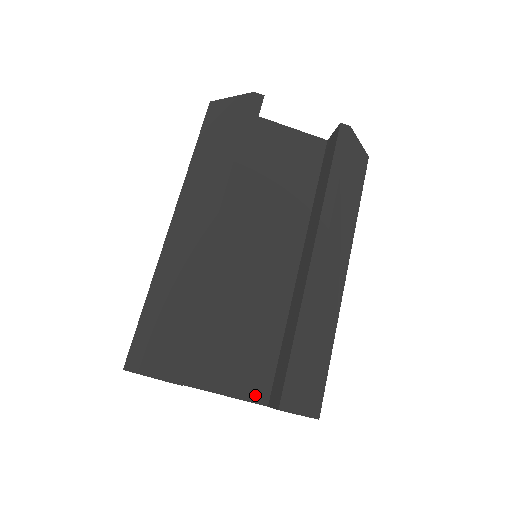
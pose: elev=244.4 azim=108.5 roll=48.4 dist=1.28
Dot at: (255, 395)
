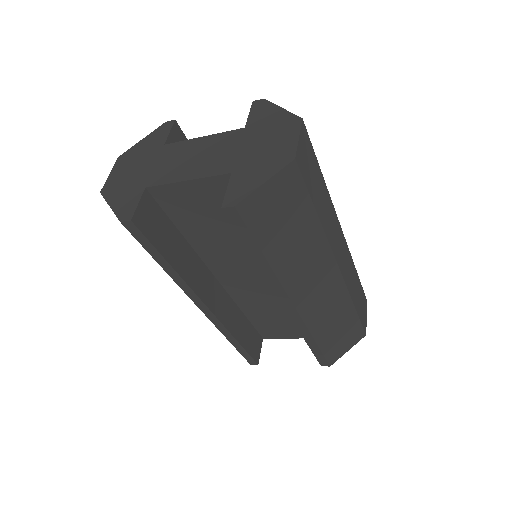
Dot at: occluded
